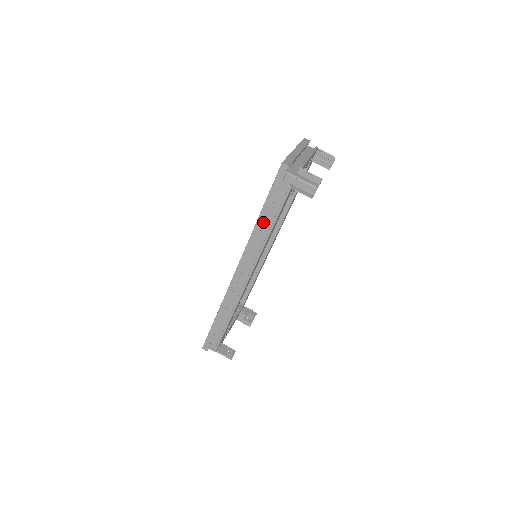
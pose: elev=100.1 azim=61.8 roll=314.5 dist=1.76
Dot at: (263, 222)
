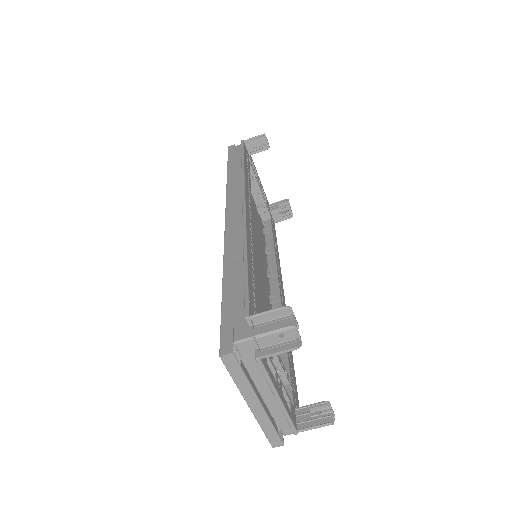
Dot at: occluded
